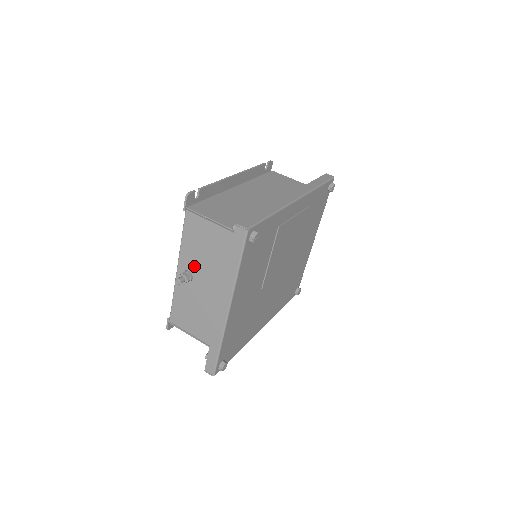
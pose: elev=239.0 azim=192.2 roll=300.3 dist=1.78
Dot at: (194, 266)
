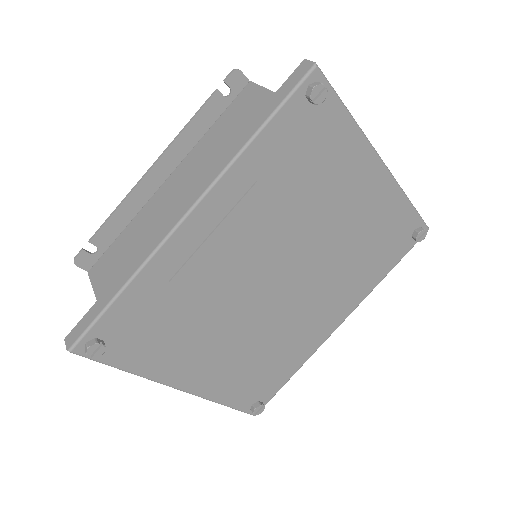
Dot at: occluded
